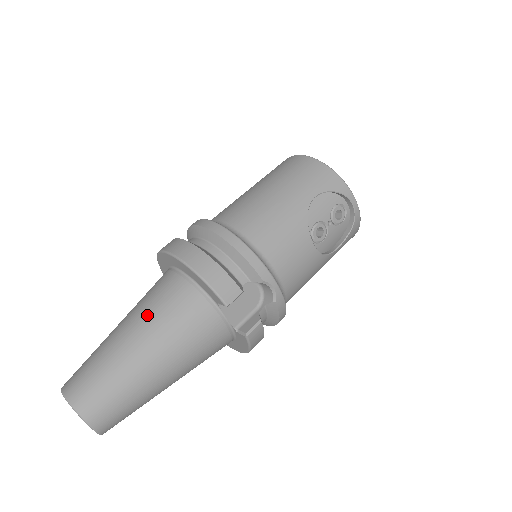
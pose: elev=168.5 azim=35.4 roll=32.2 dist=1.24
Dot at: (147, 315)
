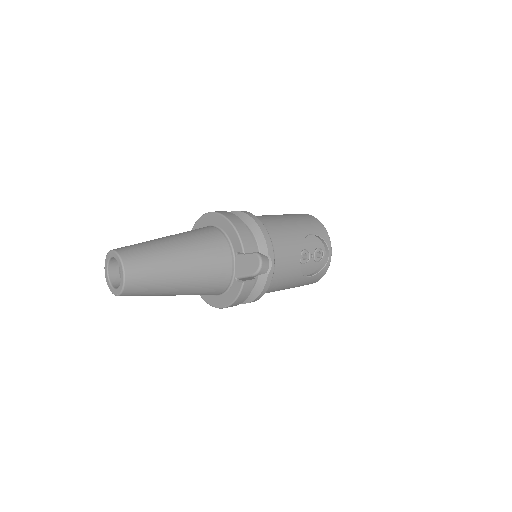
Dot at: (189, 237)
